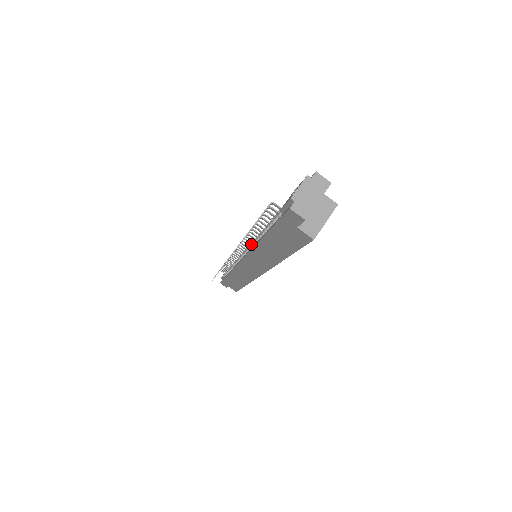
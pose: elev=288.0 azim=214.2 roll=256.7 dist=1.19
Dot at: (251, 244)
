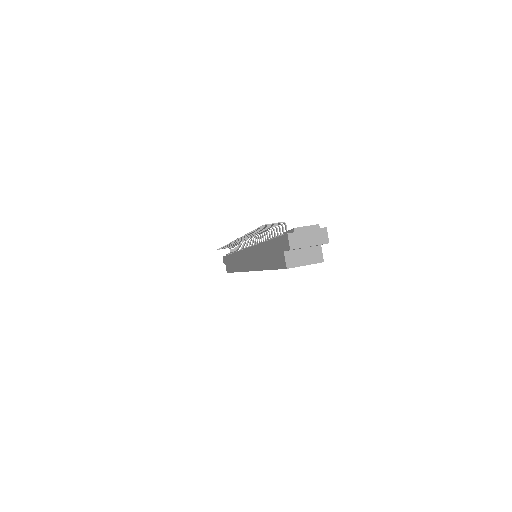
Dot at: occluded
